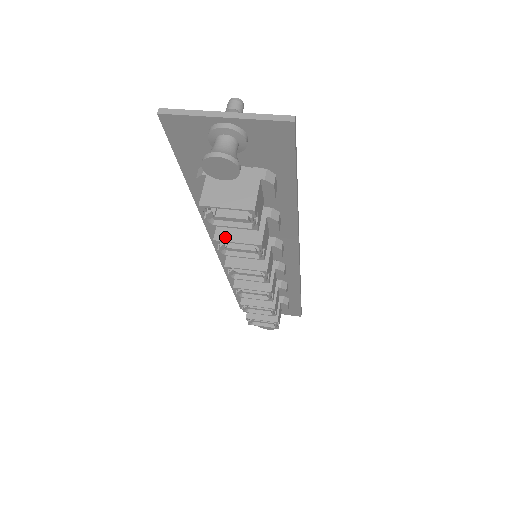
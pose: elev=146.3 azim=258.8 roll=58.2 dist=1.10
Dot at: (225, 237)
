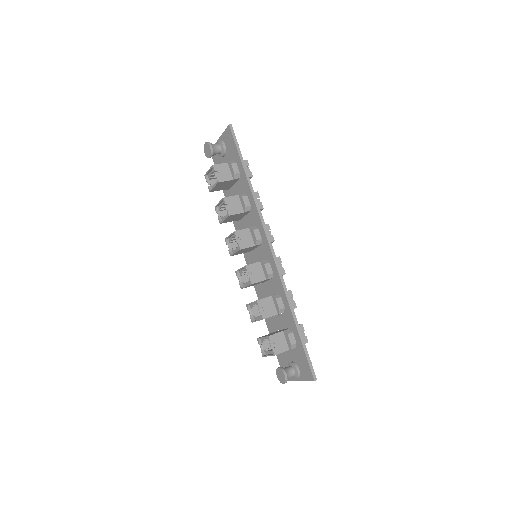
Dot at: (218, 204)
